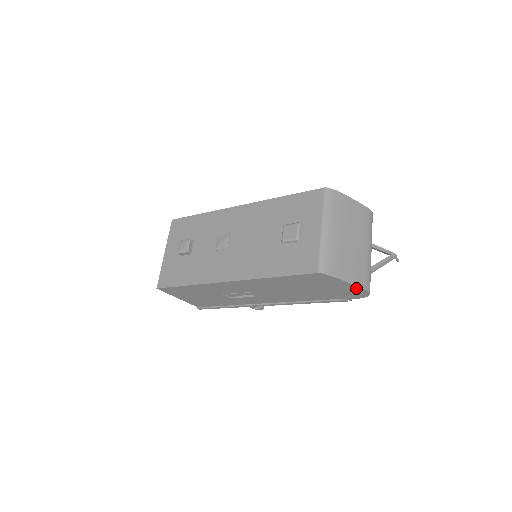
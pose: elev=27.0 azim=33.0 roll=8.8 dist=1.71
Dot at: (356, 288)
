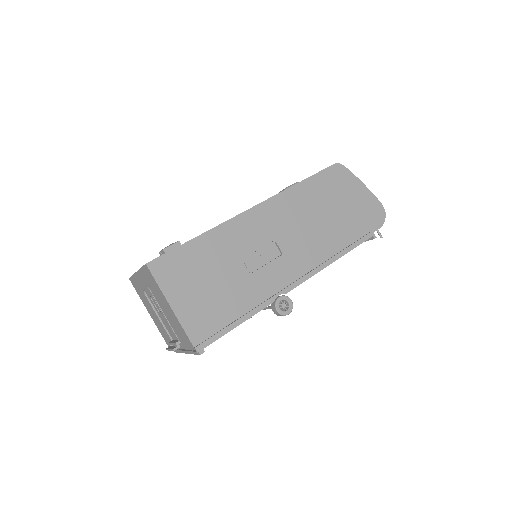
Dot at: (371, 197)
